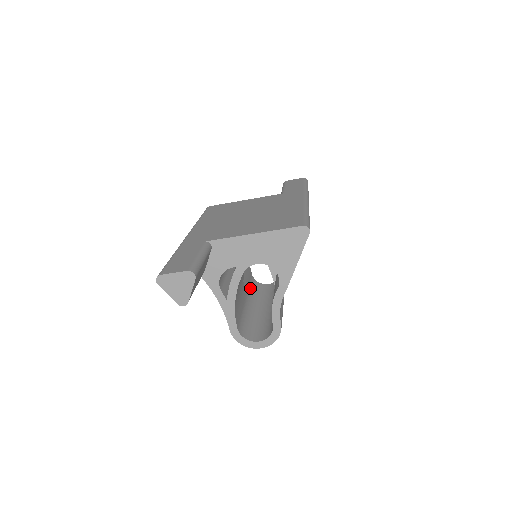
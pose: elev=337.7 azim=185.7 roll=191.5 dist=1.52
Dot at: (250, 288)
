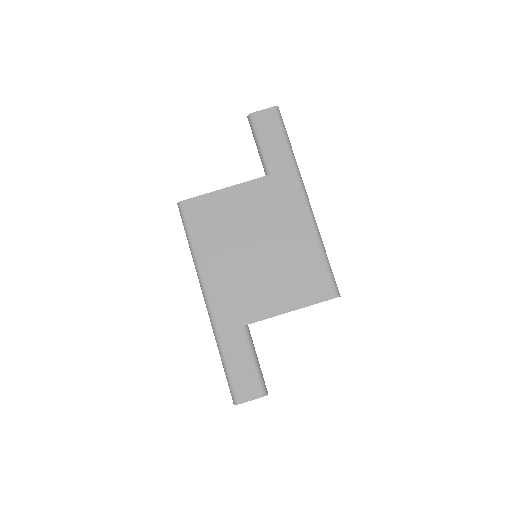
Dot at: occluded
